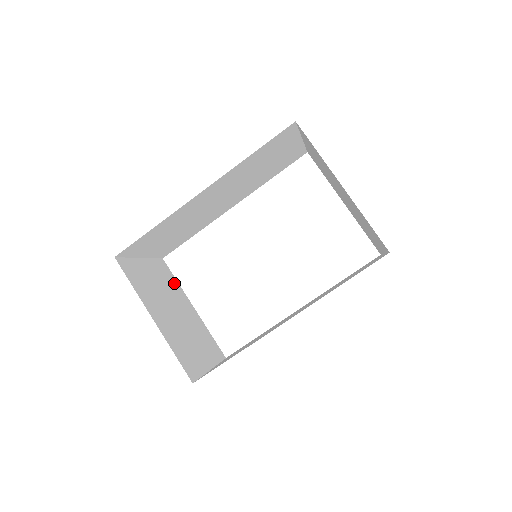
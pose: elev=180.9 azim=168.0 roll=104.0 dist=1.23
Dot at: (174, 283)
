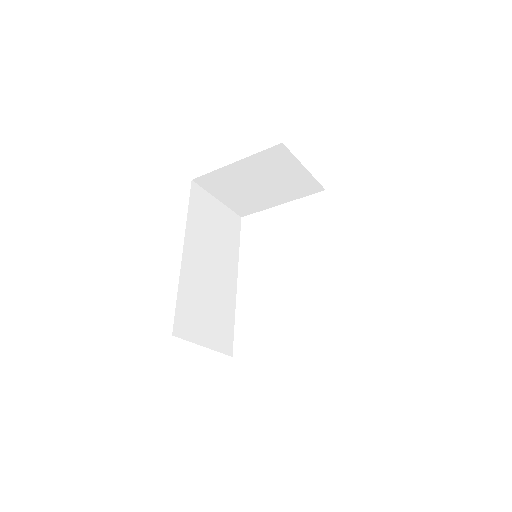
Dot at: occluded
